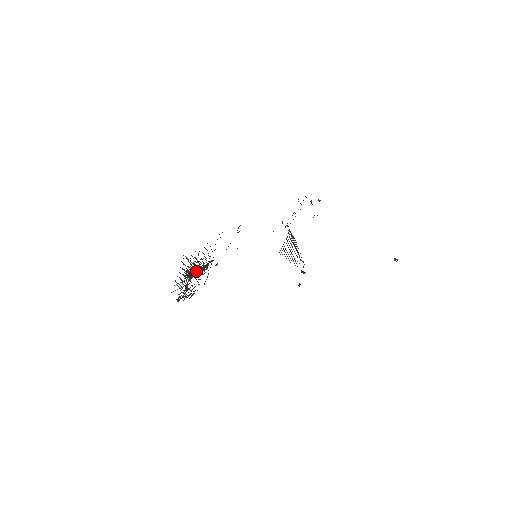
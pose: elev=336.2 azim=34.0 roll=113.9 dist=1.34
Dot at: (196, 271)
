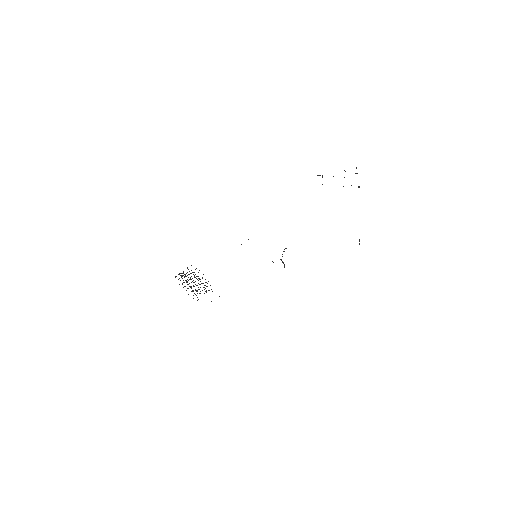
Dot at: occluded
